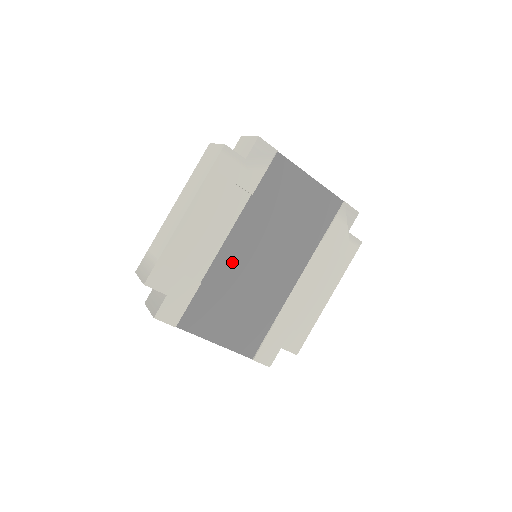
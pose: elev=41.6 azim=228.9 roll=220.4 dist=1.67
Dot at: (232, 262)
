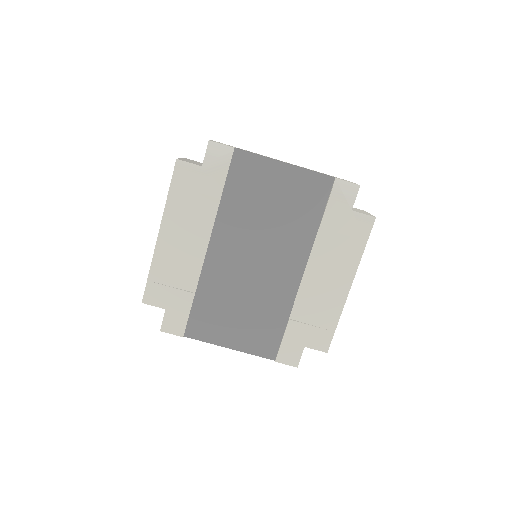
Dot at: (221, 268)
